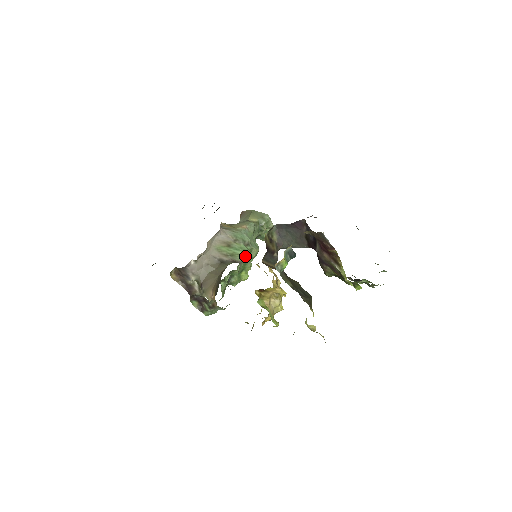
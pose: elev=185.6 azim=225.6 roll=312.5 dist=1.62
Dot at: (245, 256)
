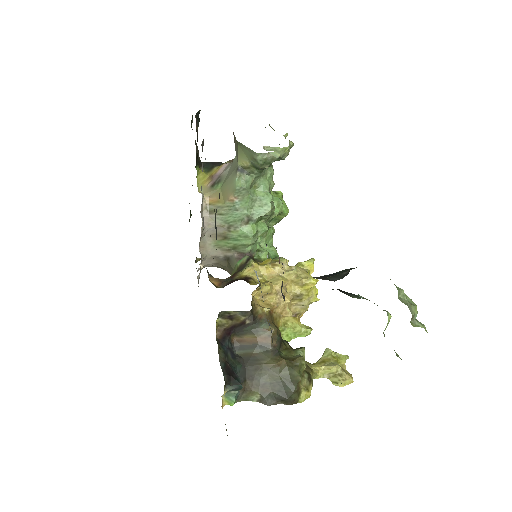
Dot at: (249, 244)
